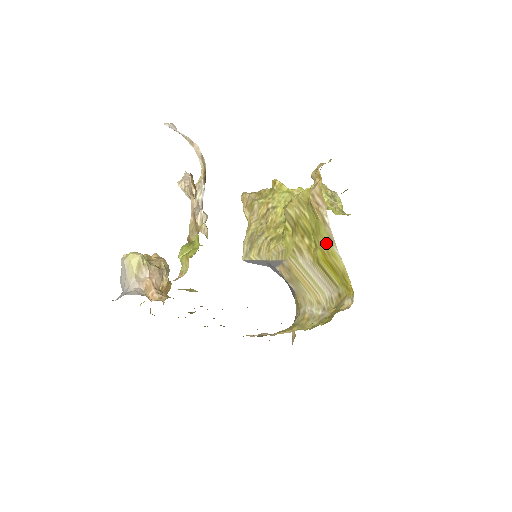
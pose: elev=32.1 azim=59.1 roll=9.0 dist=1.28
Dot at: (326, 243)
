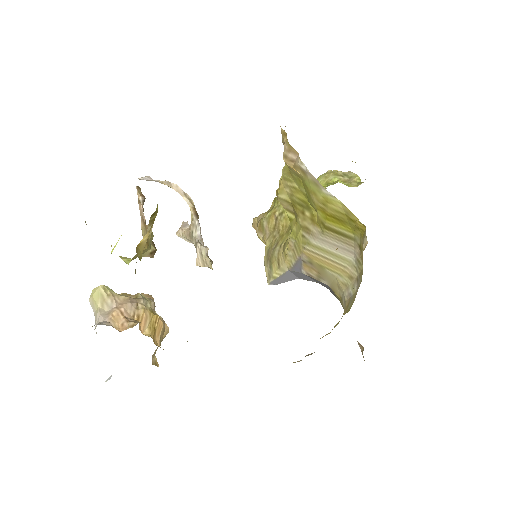
Dot at: (316, 194)
